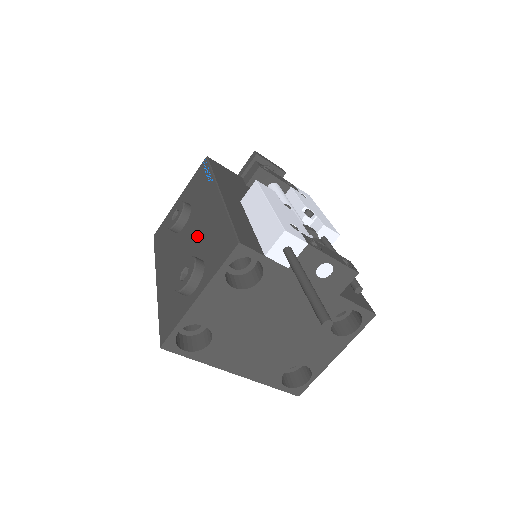
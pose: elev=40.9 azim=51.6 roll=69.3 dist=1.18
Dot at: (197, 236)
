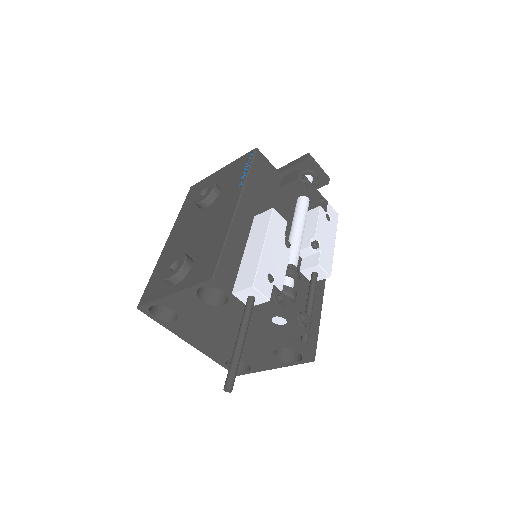
Dot at: (204, 232)
